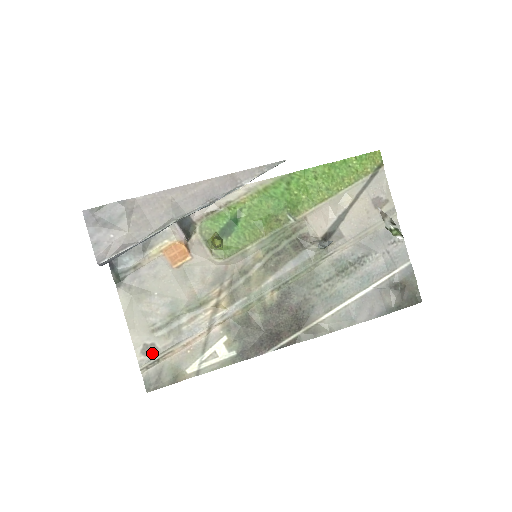
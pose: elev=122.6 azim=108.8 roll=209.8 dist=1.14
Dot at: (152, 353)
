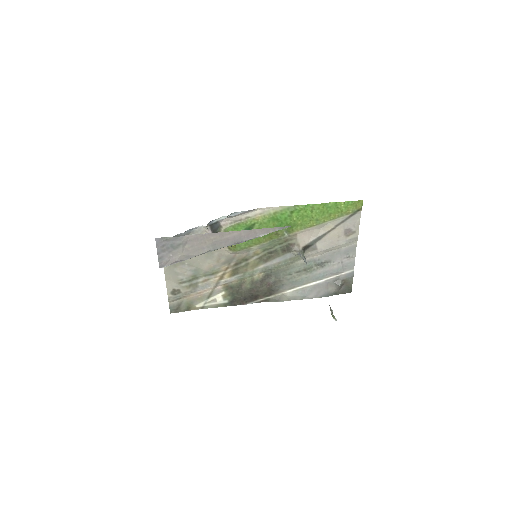
Dot at: (177, 294)
